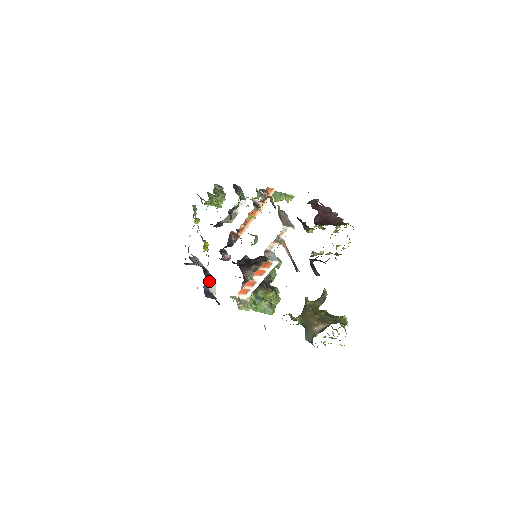
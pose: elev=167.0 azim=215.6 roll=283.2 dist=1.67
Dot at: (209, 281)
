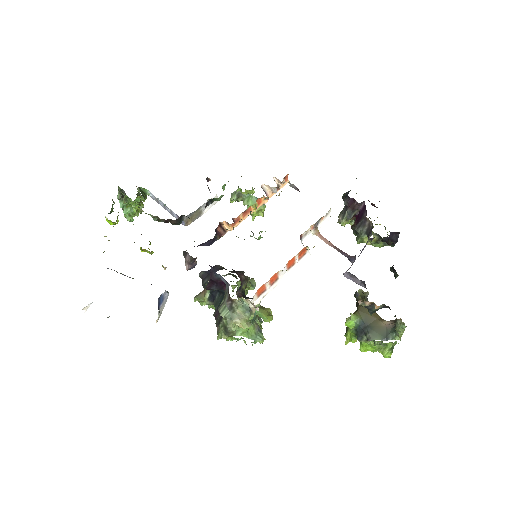
Dot at: (165, 292)
